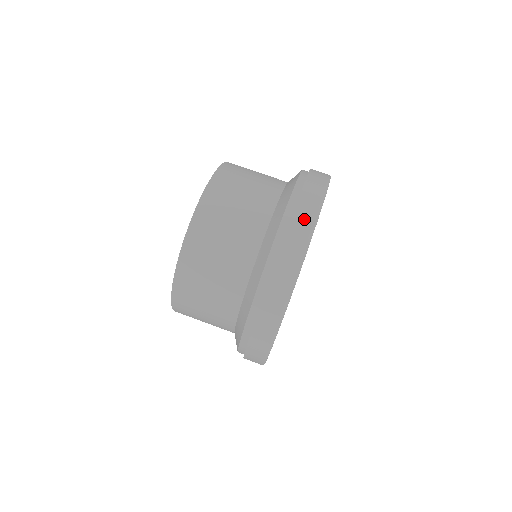
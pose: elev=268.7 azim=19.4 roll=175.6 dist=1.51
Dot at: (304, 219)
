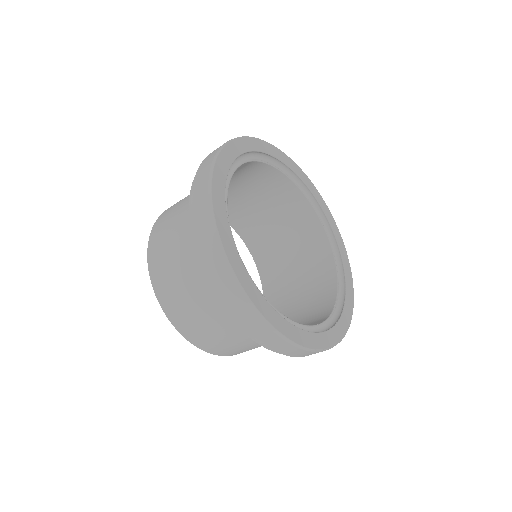
Dot at: (201, 188)
